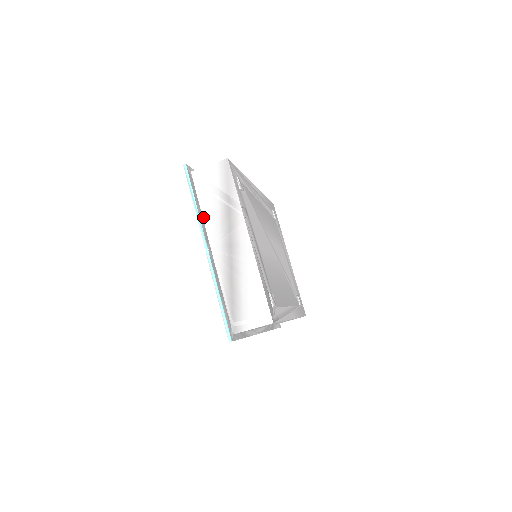
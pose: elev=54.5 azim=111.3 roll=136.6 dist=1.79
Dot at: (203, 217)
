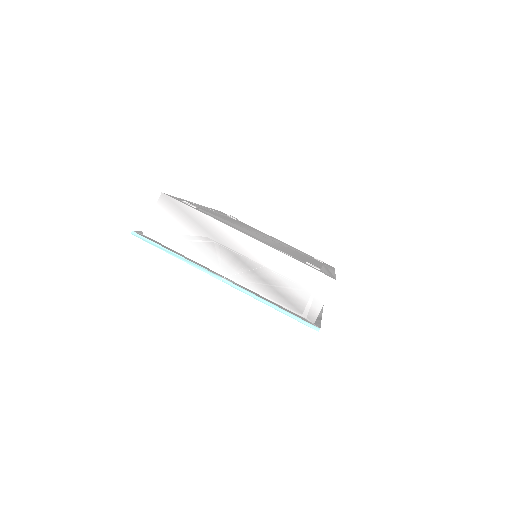
Dot at: (190, 259)
